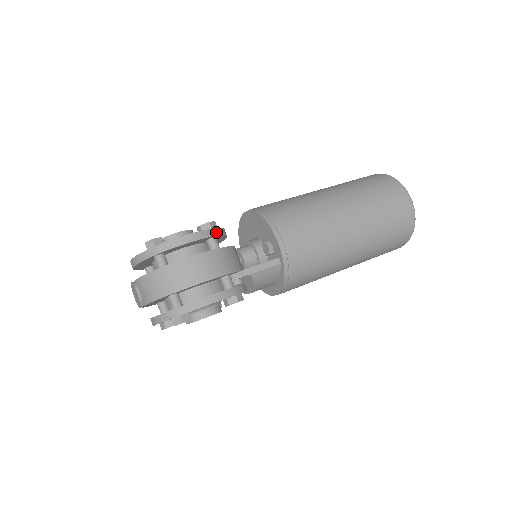
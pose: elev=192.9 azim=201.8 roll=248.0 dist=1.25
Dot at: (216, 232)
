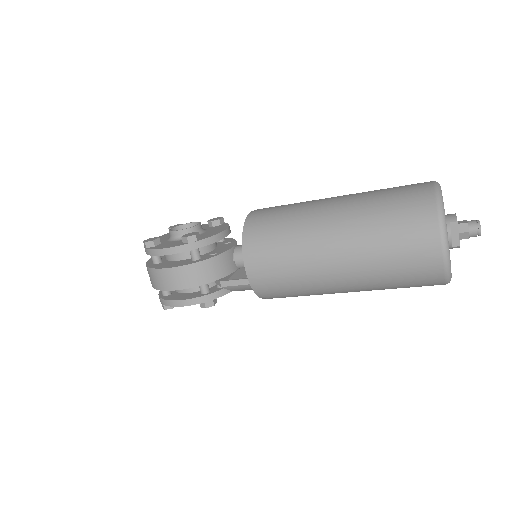
Dot at: (193, 246)
